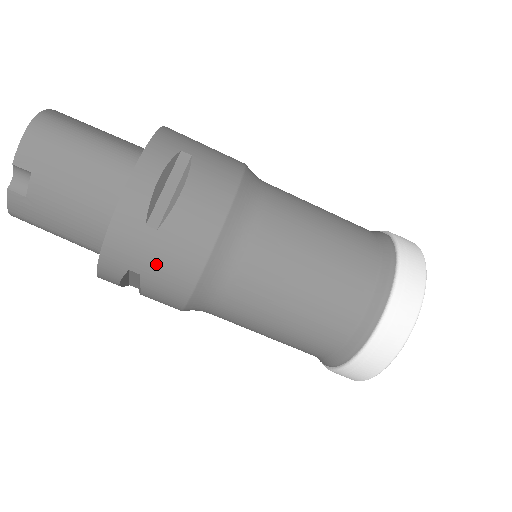
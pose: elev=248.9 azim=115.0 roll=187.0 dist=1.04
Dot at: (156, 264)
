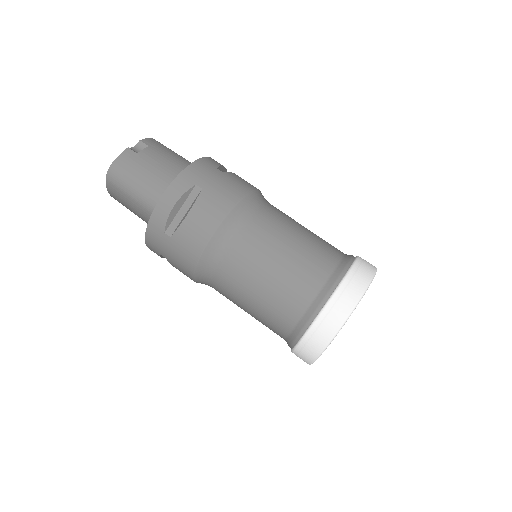
Dot at: (217, 184)
